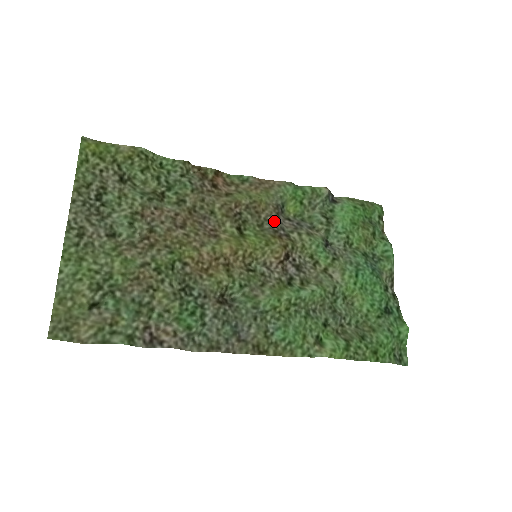
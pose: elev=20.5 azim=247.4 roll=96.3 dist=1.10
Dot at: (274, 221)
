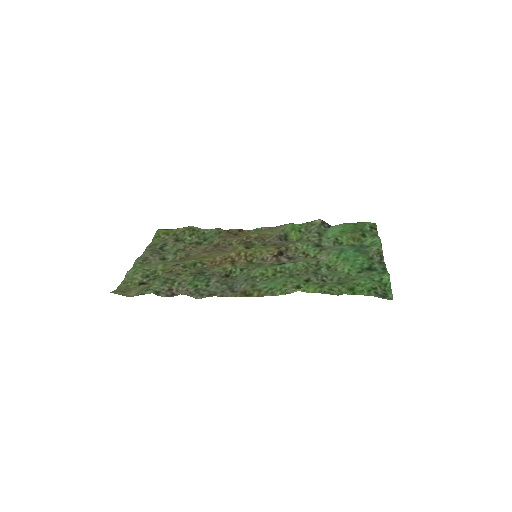
Dot at: (276, 242)
